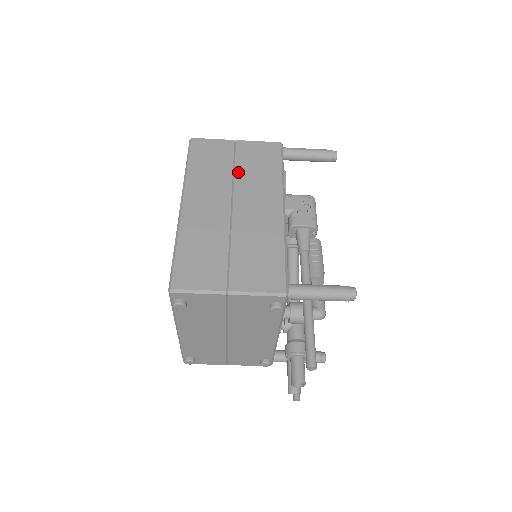
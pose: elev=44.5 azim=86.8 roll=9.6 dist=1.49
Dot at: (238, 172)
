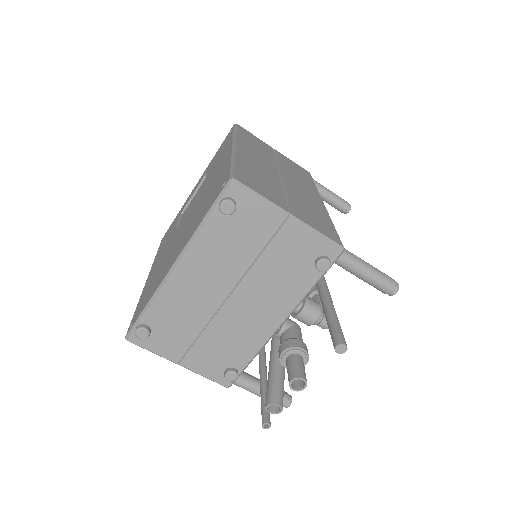
Dot at: (280, 163)
